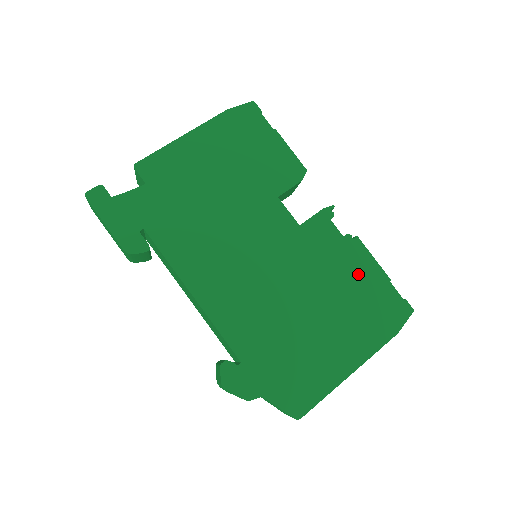
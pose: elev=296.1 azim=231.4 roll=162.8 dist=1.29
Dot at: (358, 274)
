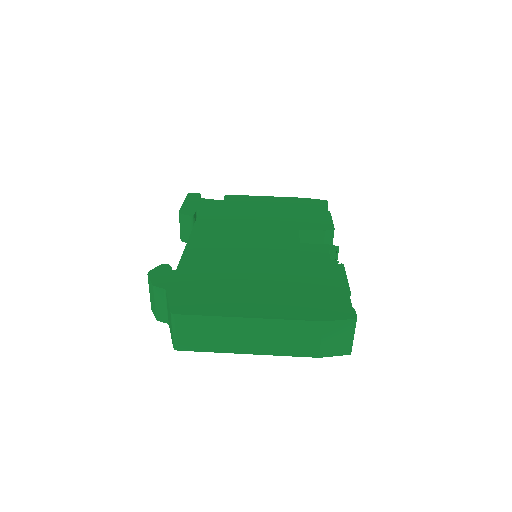
Dot at: (322, 278)
